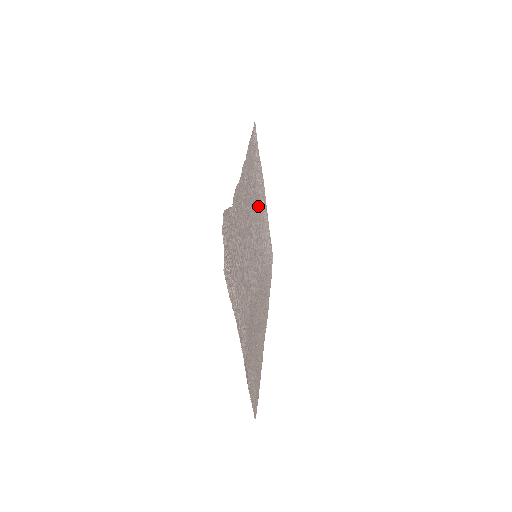
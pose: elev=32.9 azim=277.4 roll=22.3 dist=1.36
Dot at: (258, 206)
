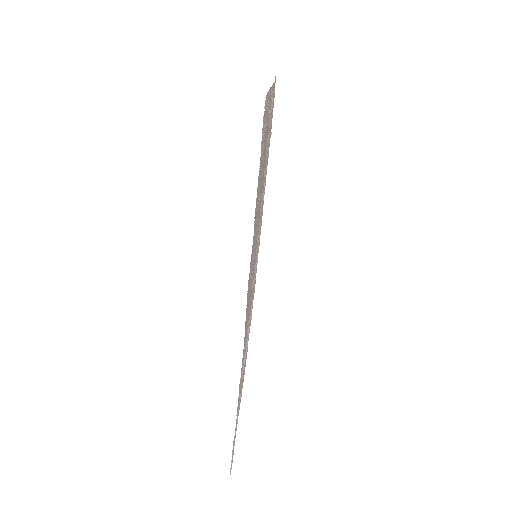
Dot at: occluded
